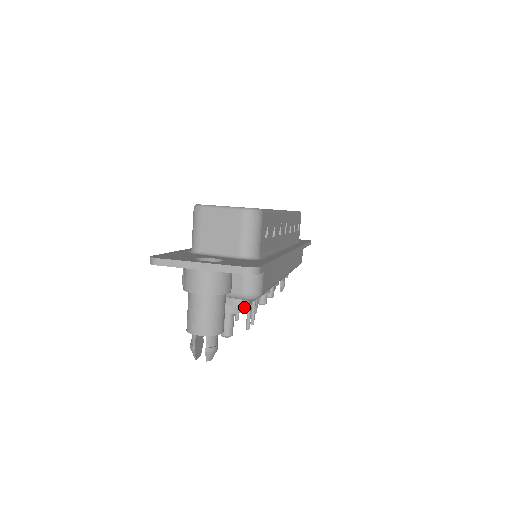
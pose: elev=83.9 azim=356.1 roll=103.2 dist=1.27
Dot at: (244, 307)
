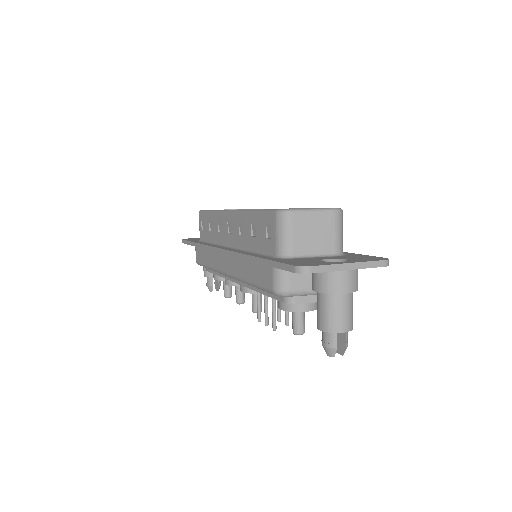
Dot at: occluded
